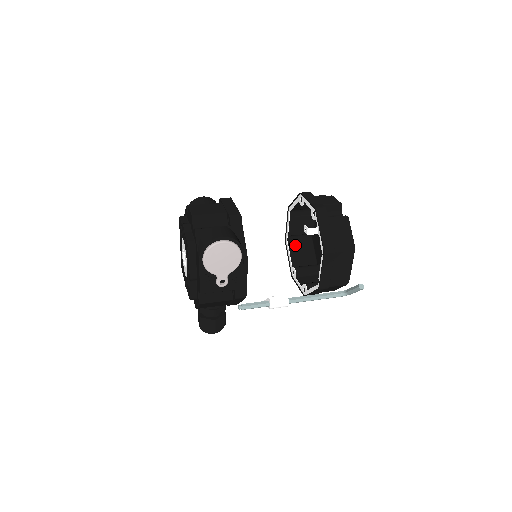
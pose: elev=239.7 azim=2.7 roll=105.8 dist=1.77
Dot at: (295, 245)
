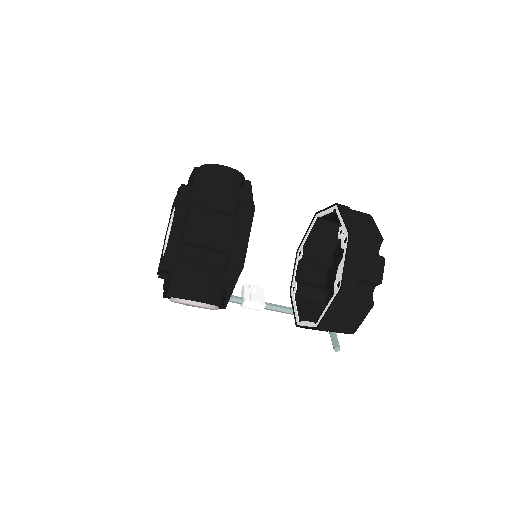
Dot at: (322, 226)
